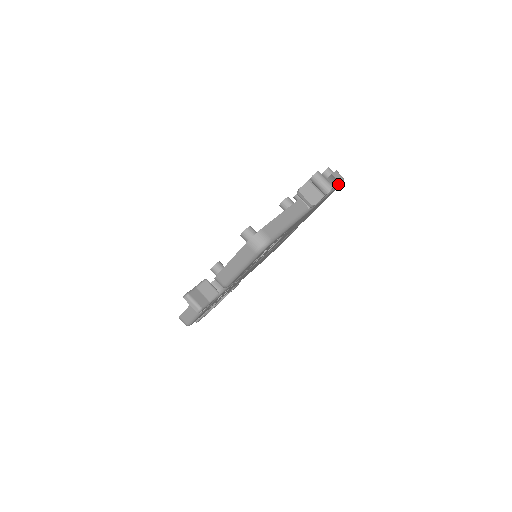
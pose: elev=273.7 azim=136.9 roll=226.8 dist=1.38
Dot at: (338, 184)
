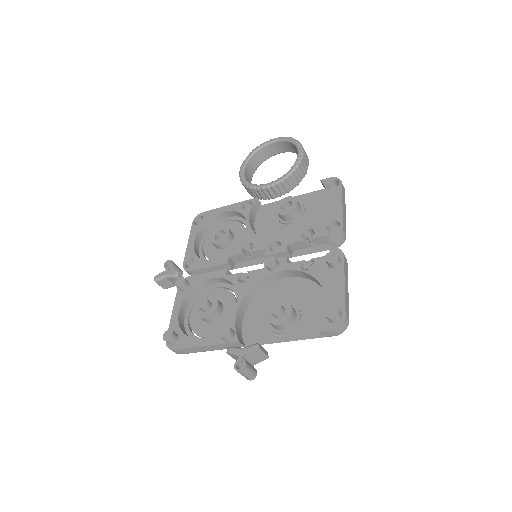
Dot at: (322, 337)
